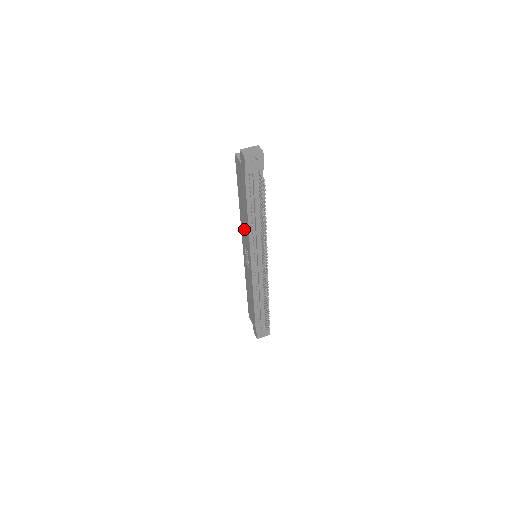
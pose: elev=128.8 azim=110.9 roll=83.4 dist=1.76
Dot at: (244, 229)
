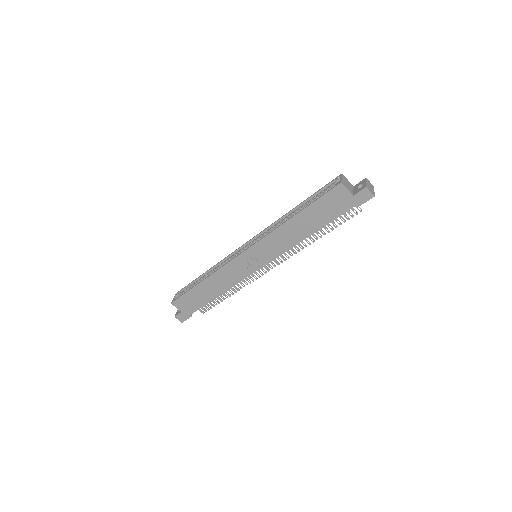
Dot at: (280, 240)
